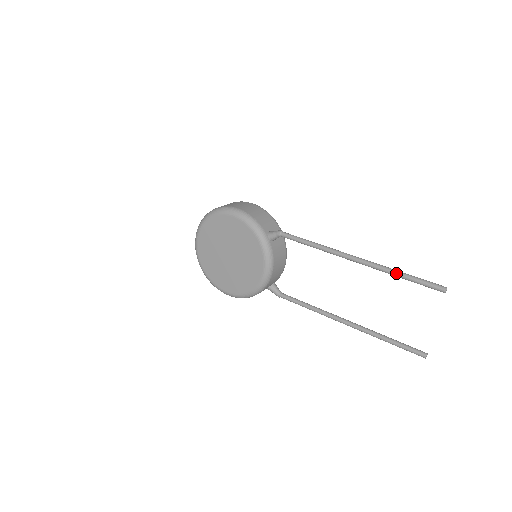
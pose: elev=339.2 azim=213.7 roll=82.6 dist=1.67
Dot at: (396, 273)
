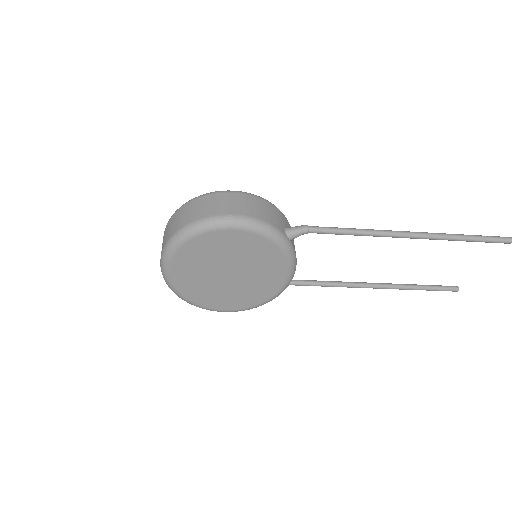
Dot at: (461, 239)
